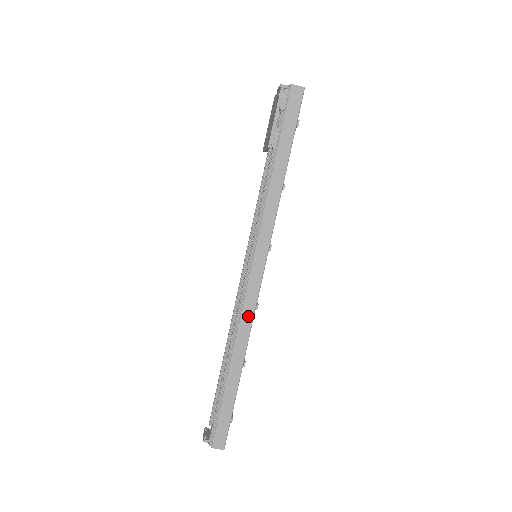
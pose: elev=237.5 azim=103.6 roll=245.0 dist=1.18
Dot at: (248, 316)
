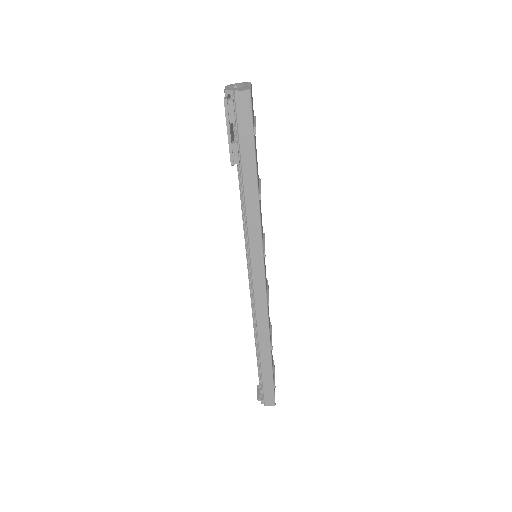
Dot at: (262, 312)
